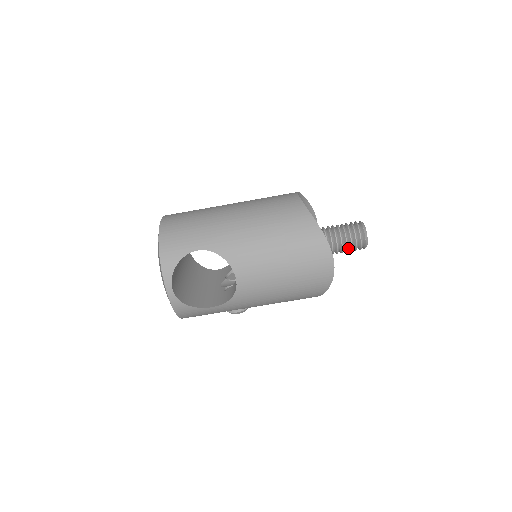
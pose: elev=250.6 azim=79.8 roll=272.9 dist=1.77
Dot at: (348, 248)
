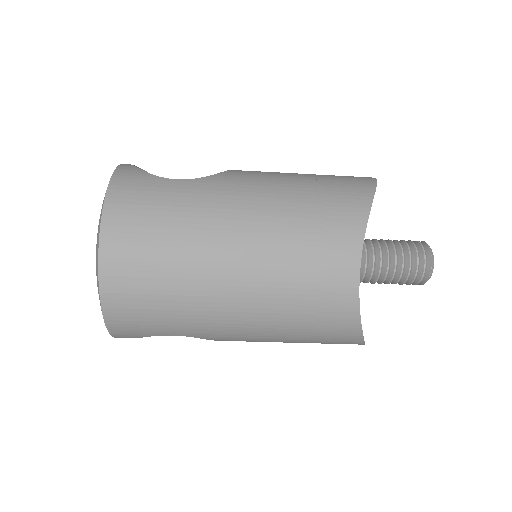
Dot at: occluded
